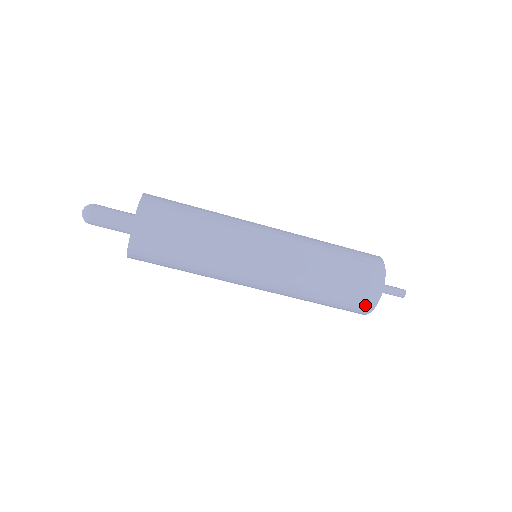
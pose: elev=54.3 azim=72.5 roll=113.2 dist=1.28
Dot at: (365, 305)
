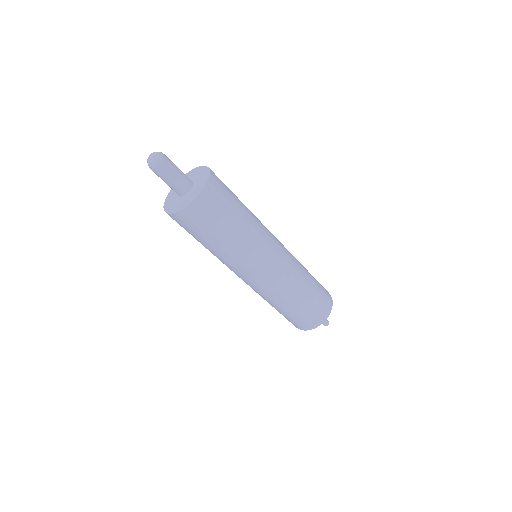
Dot at: (317, 320)
